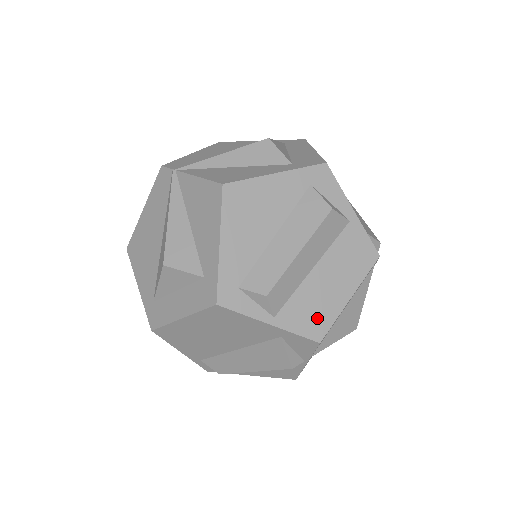
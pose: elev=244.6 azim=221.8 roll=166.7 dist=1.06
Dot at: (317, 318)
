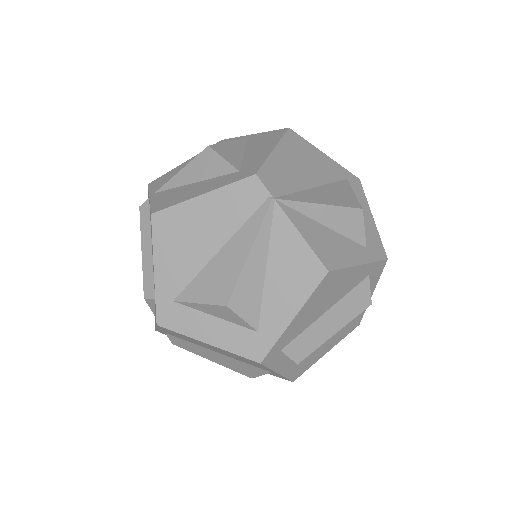
Dot at: (303, 367)
